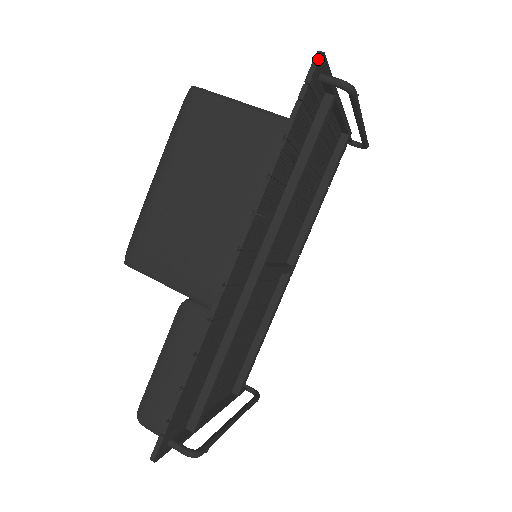
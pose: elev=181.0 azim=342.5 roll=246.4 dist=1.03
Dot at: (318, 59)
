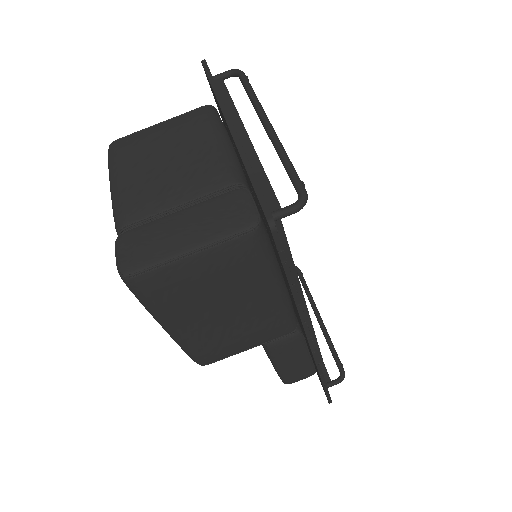
Dot at: (277, 232)
